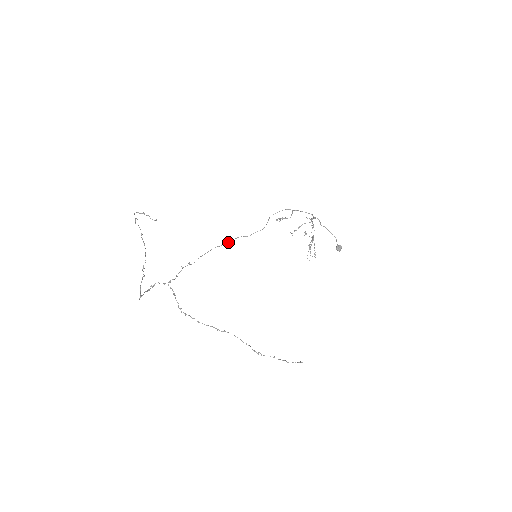
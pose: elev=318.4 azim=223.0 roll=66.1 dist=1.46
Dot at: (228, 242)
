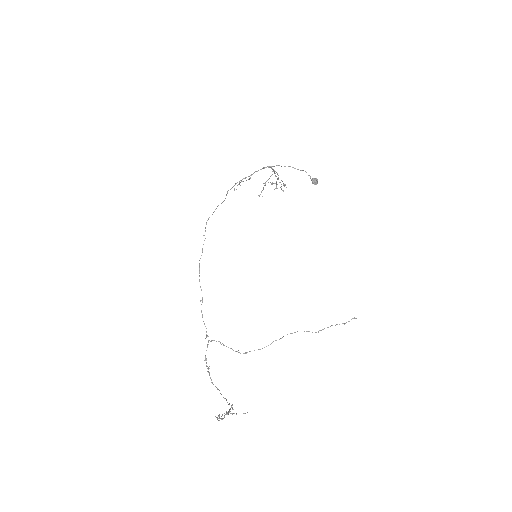
Dot at: (204, 240)
